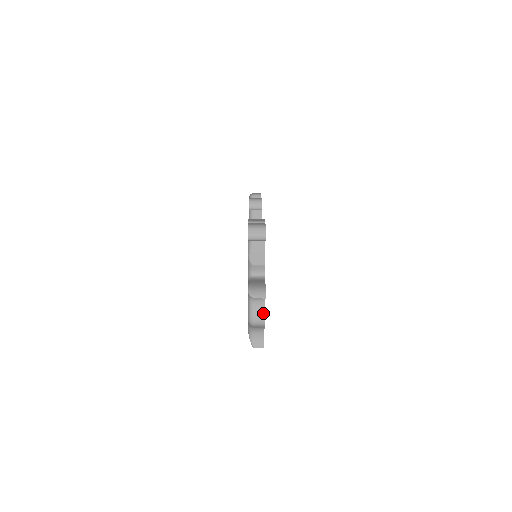
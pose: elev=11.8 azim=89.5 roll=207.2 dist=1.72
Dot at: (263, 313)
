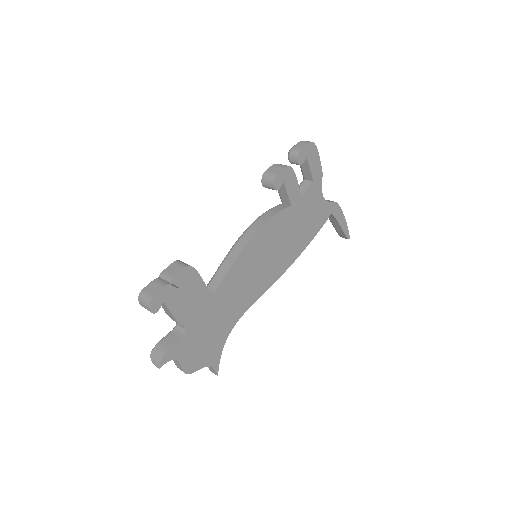
Dot at: (180, 367)
